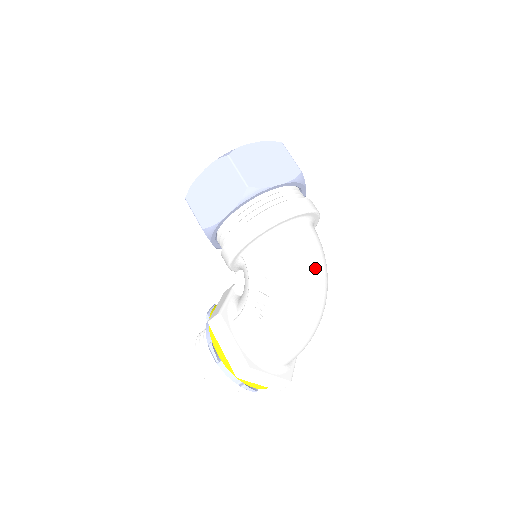
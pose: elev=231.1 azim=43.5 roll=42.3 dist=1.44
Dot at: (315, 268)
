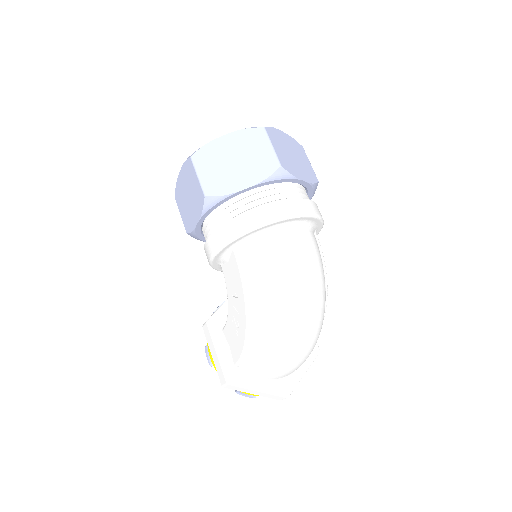
Dot at: (288, 288)
